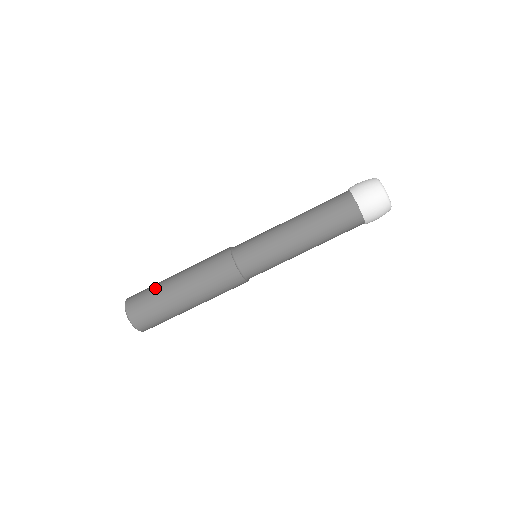
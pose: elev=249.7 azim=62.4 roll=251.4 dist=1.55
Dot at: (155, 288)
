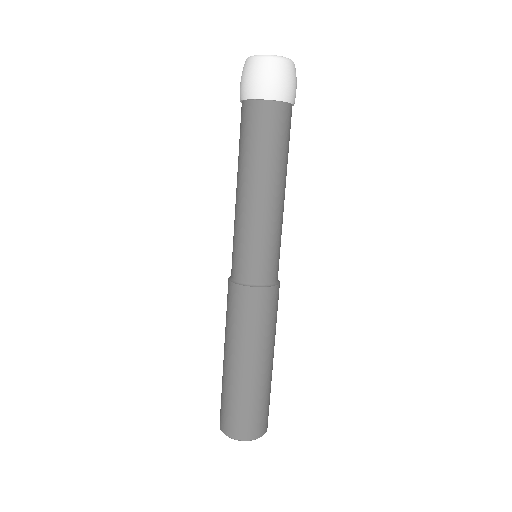
Dot at: (223, 389)
